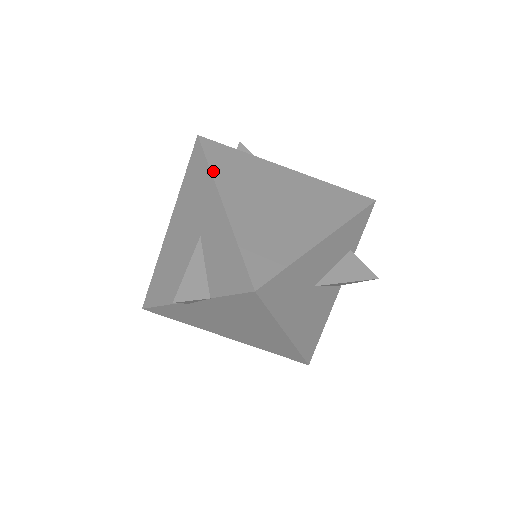
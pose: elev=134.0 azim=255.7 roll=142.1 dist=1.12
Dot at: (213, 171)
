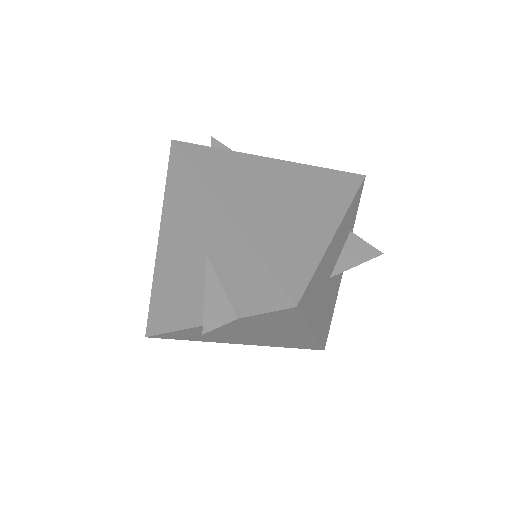
Dot at: (204, 179)
